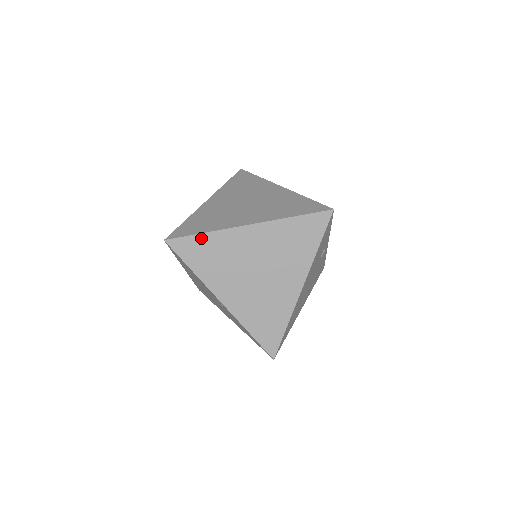
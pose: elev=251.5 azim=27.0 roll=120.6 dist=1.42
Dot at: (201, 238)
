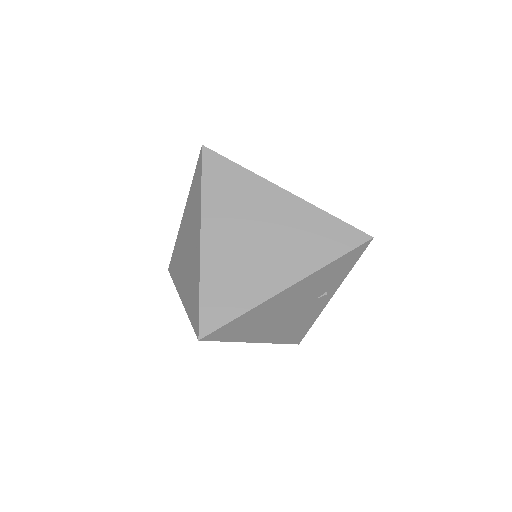
Dot at: (235, 168)
